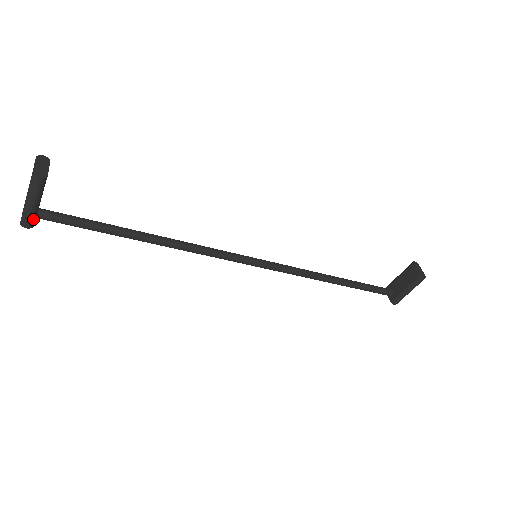
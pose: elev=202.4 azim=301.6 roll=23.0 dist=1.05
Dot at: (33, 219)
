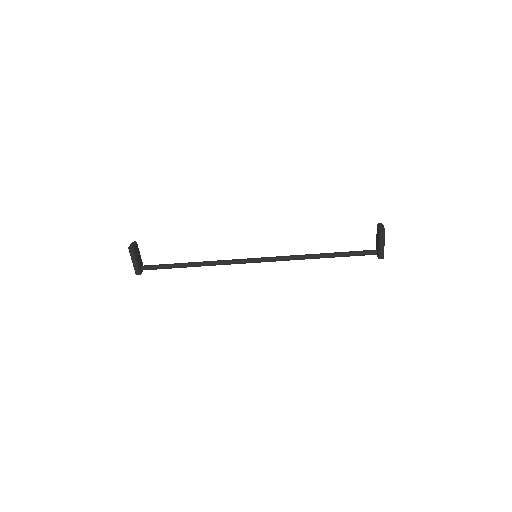
Dot at: (138, 270)
